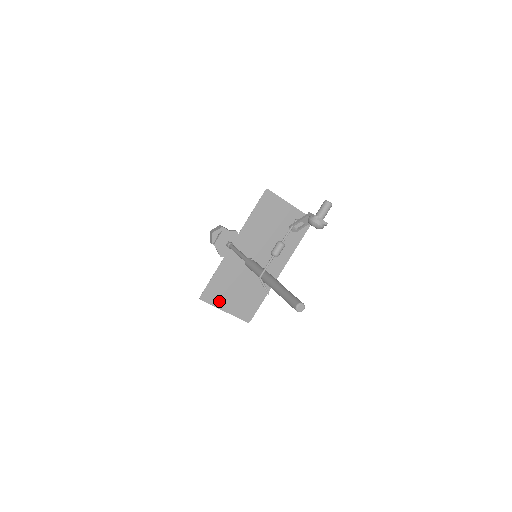
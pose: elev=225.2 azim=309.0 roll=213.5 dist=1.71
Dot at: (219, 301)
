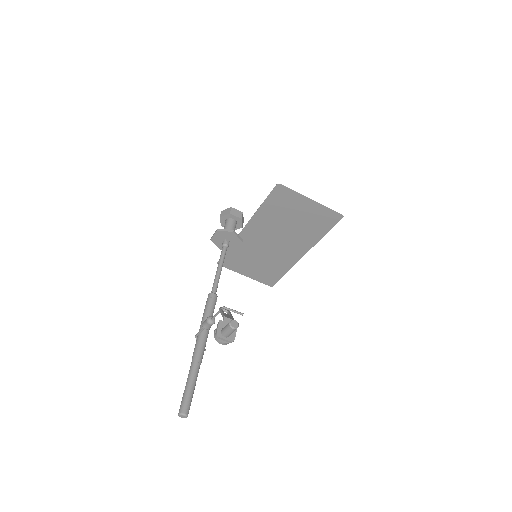
Dot at: (237, 268)
